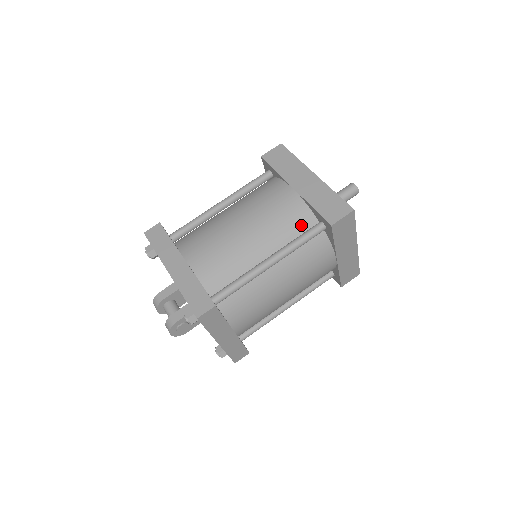
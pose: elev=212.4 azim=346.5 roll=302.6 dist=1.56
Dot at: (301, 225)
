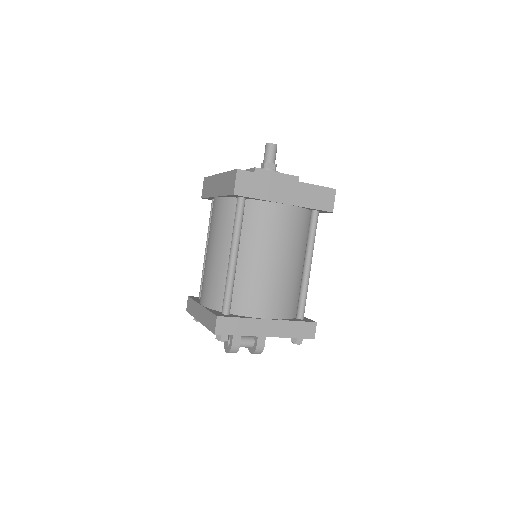
Dot at: (305, 224)
